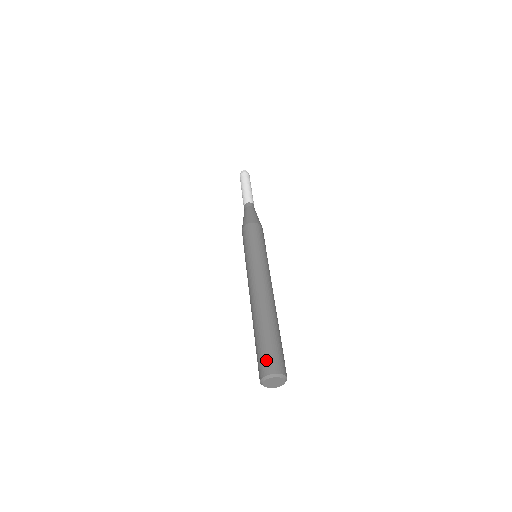
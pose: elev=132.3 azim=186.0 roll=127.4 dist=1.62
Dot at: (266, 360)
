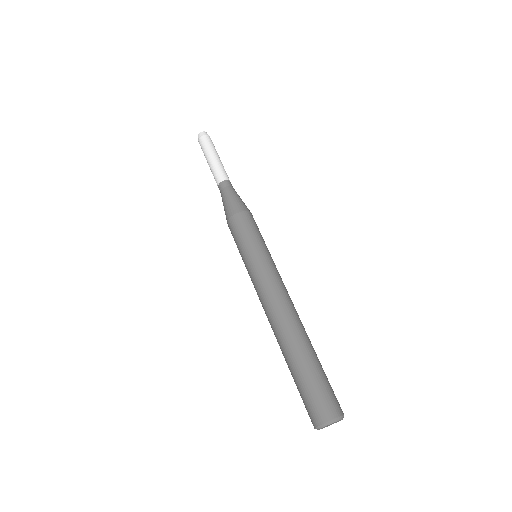
Dot at: (323, 401)
